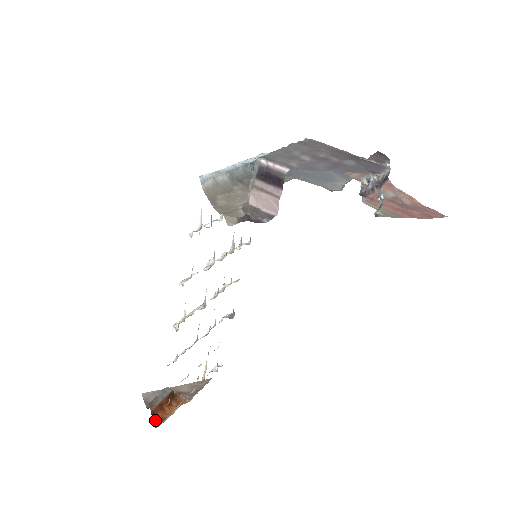
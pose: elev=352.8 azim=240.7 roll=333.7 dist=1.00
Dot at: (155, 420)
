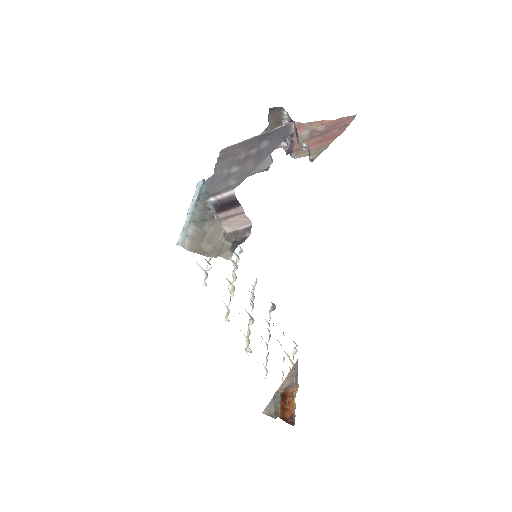
Dot at: (288, 421)
